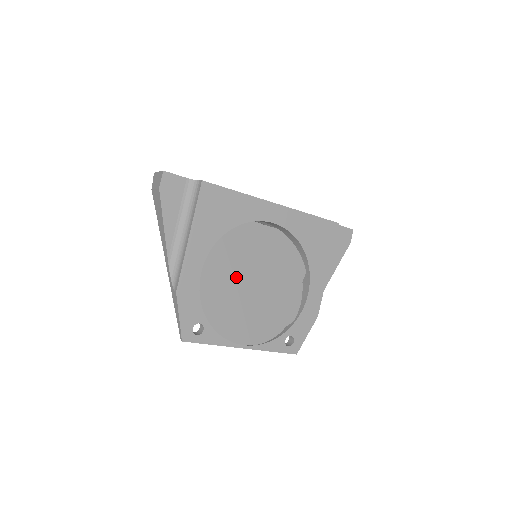
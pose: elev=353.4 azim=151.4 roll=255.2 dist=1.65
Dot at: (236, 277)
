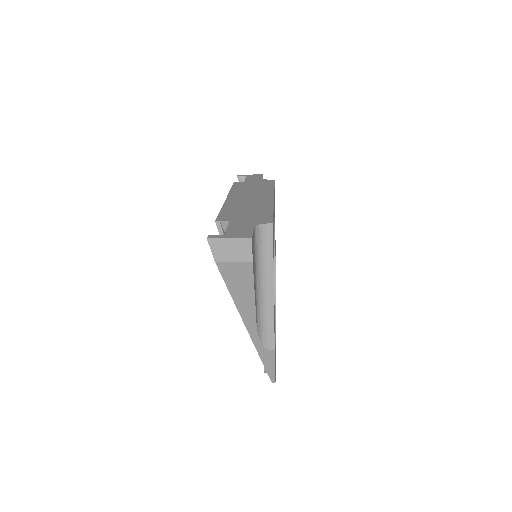
Dot at: occluded
